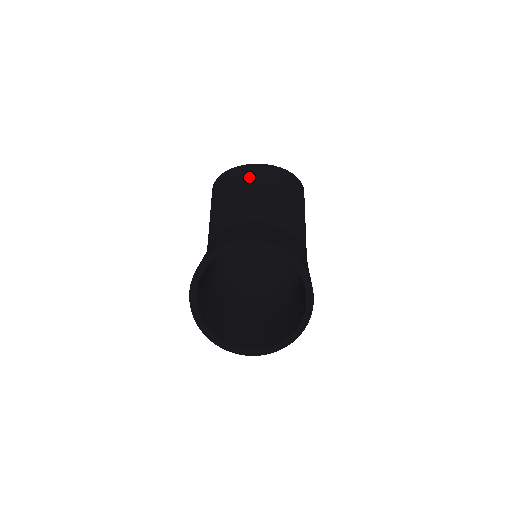
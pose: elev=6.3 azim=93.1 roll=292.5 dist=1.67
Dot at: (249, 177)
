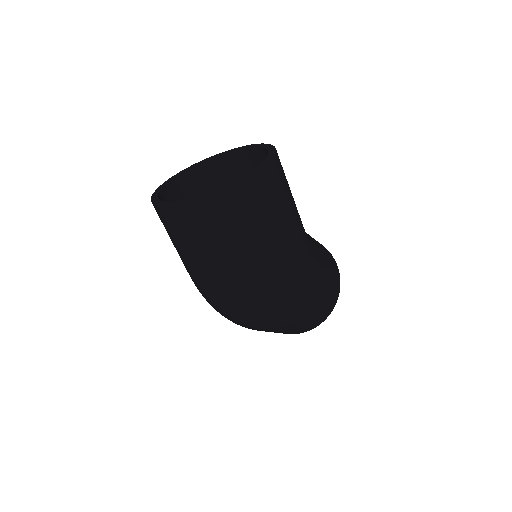
Dot at: occluded
